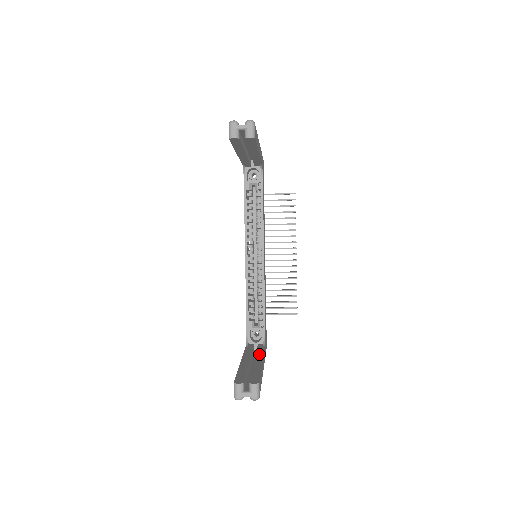
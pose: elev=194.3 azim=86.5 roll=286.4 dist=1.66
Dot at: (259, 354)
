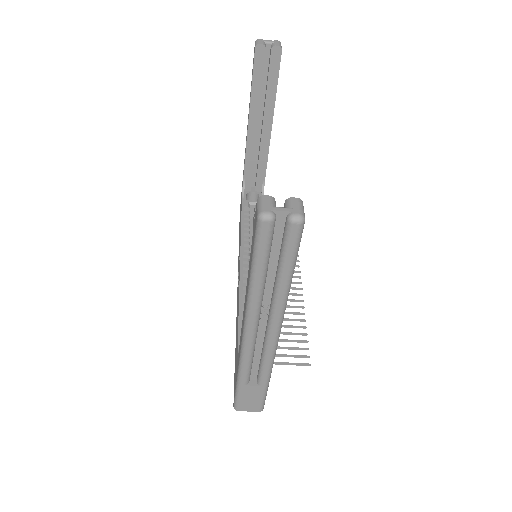
Dot at: occluded
